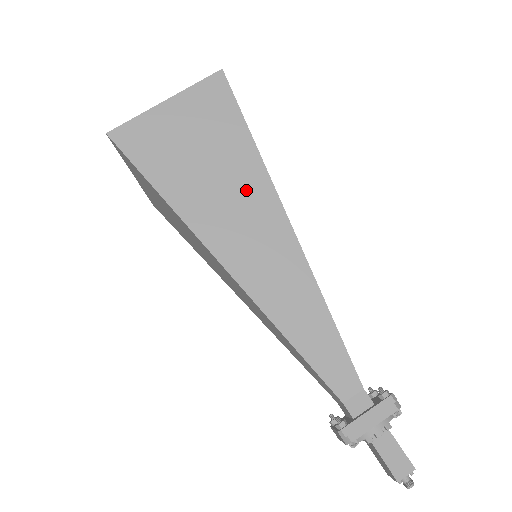
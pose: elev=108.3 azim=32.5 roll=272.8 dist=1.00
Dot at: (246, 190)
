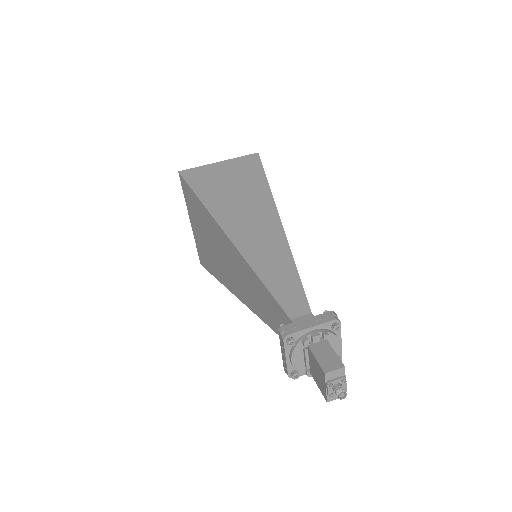
Dot at: (254, 199)
